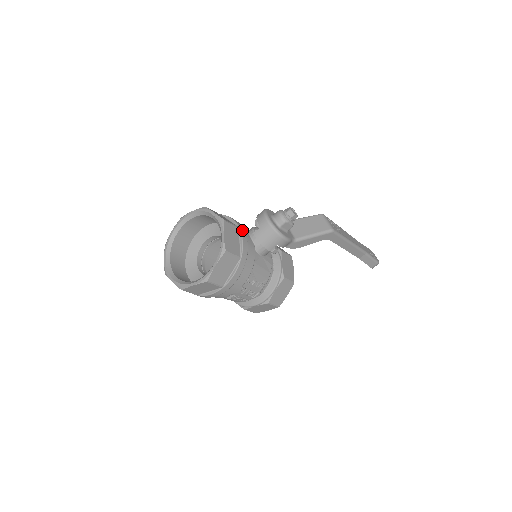
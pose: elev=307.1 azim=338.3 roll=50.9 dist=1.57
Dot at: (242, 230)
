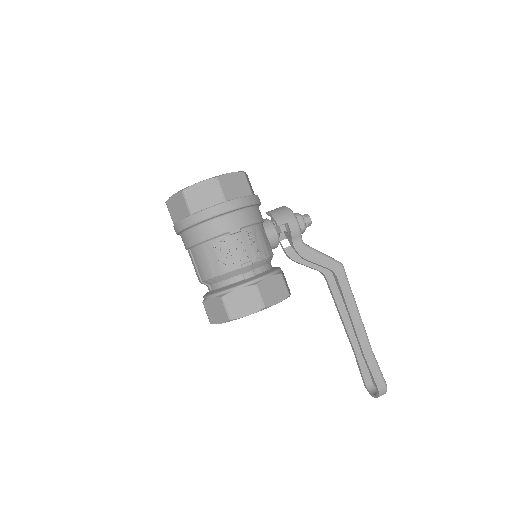
Dot at: occluded
